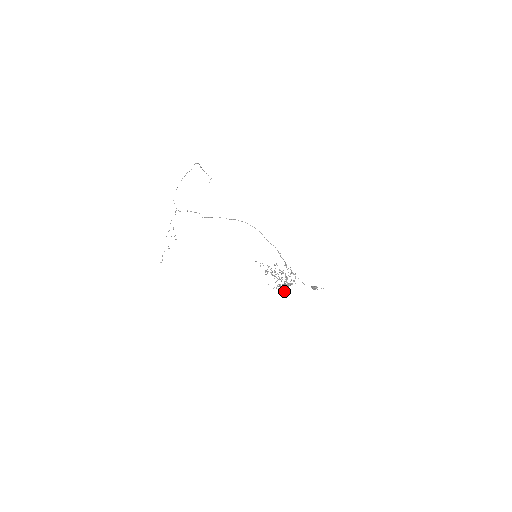
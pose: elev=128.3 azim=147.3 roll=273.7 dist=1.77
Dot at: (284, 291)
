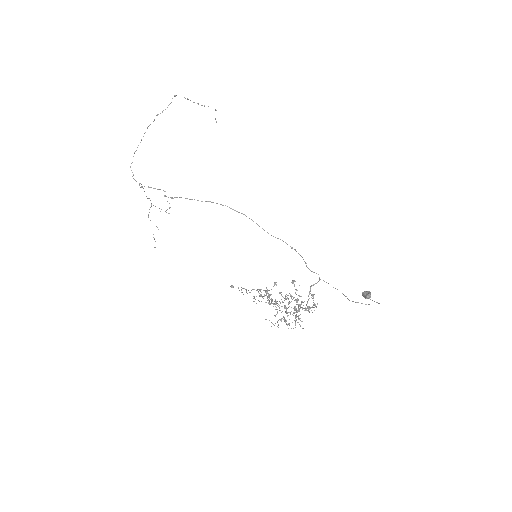
Dot at: occluded
